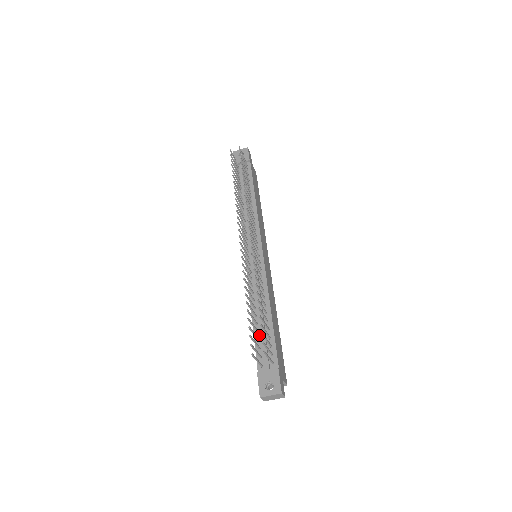
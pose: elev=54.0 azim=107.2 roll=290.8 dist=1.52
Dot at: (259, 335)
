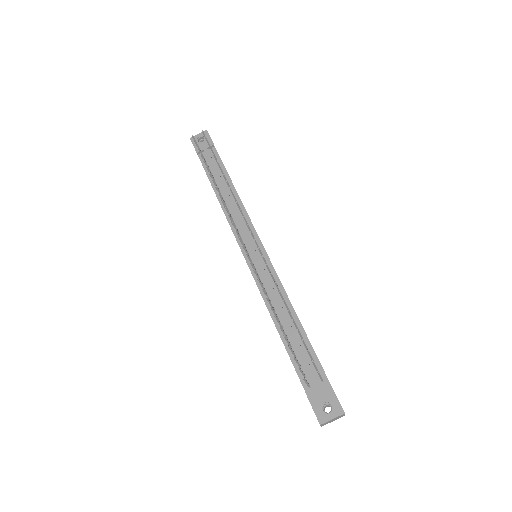
Dot at: (293, 350)
